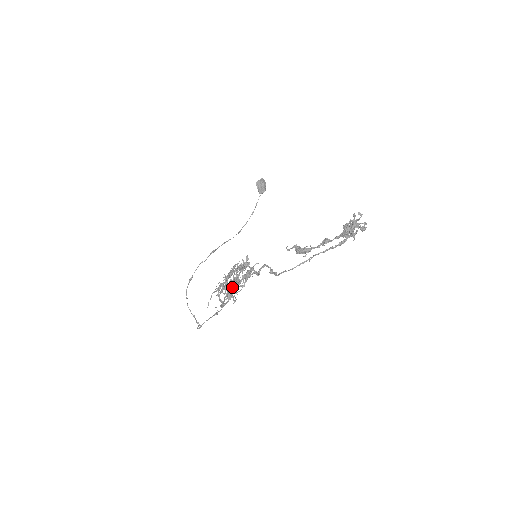
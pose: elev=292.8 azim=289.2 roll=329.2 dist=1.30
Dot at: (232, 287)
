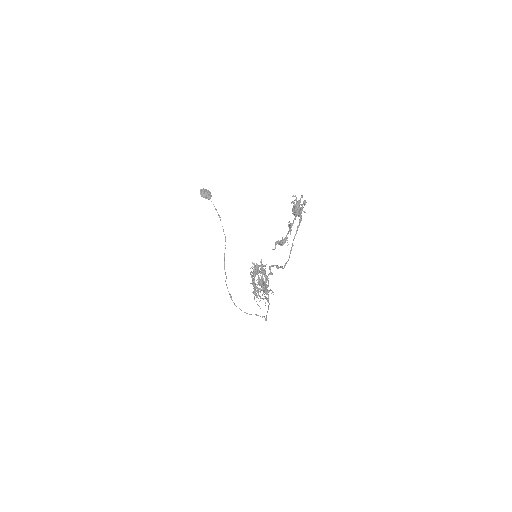
Dot at: occluded
